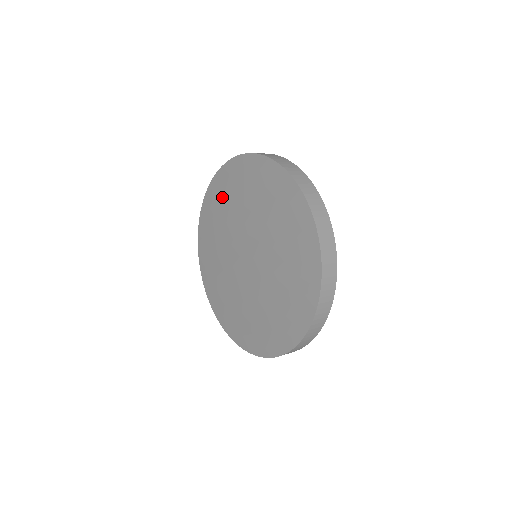
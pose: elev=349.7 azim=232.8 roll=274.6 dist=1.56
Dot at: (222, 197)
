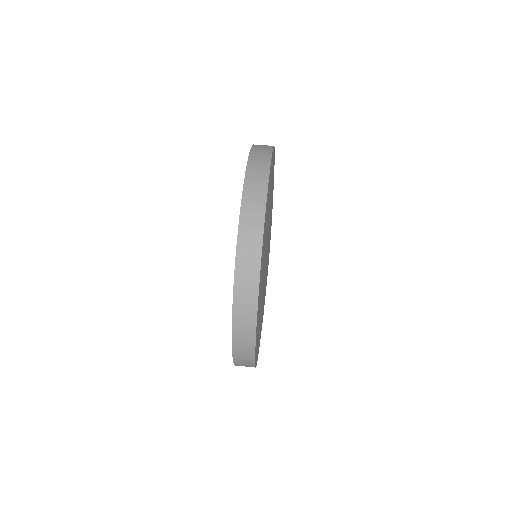
Dot at: occluded
